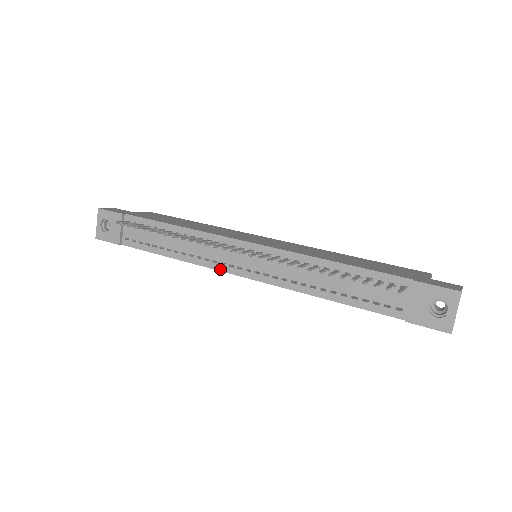
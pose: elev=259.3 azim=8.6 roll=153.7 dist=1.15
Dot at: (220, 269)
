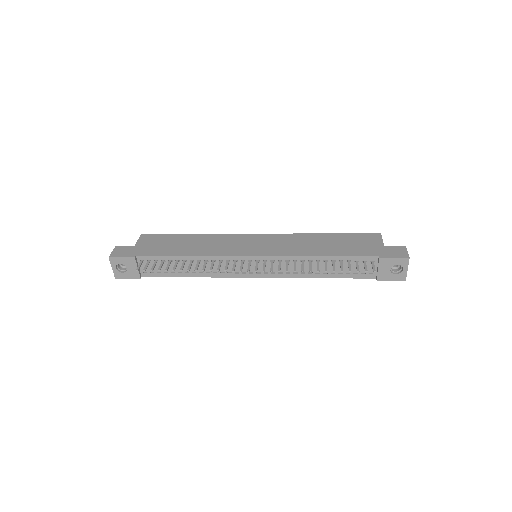
Dot at: (235, 276)
